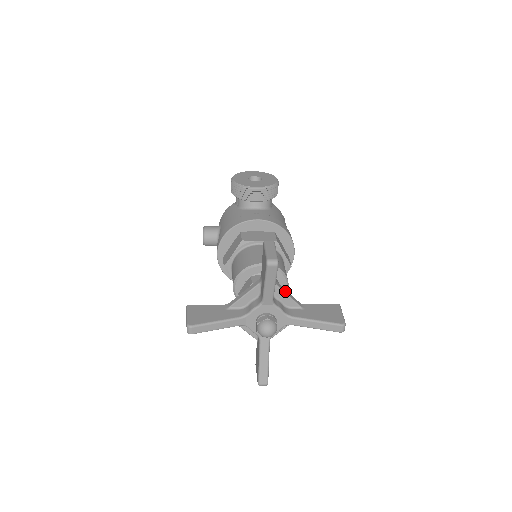
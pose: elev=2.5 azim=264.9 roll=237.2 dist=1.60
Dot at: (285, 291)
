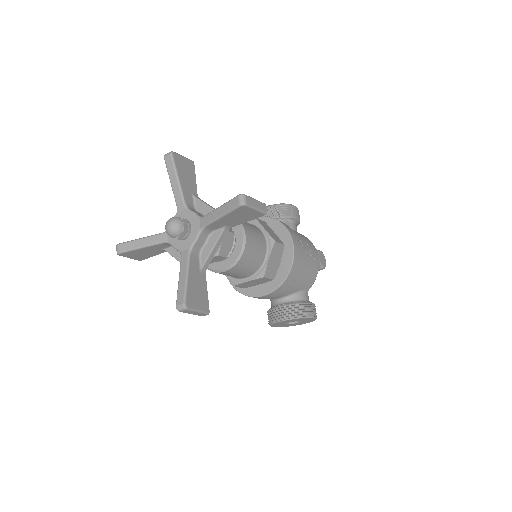
Dot at: (208, 204)
